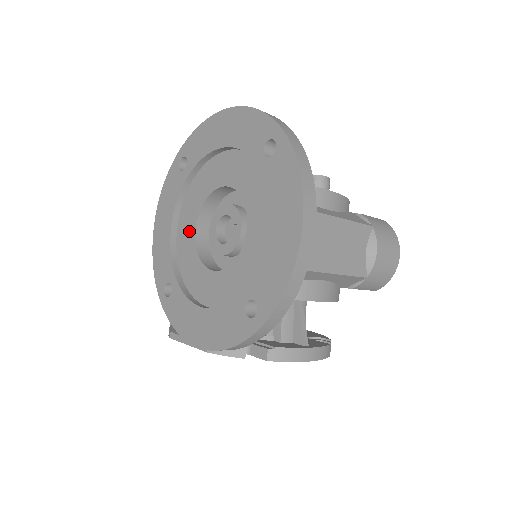
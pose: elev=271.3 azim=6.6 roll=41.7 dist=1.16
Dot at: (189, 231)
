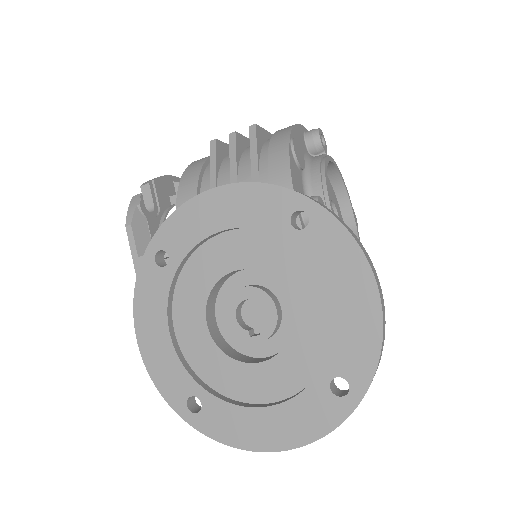
Dot at: (230, 259)
